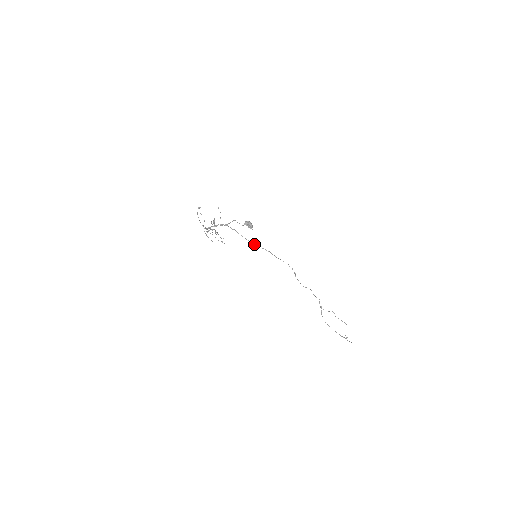
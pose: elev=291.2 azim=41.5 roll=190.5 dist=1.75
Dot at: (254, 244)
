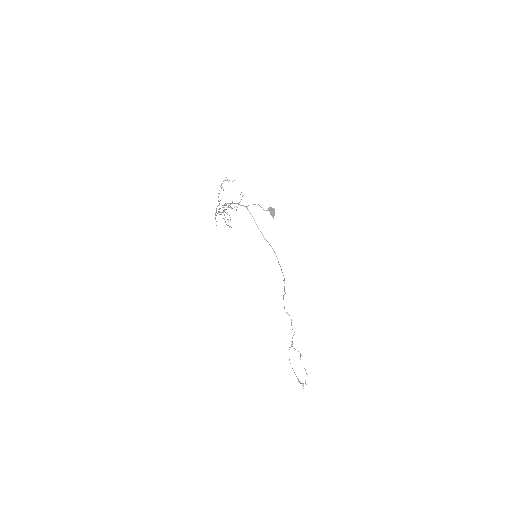
Dot at: (264, 238)
